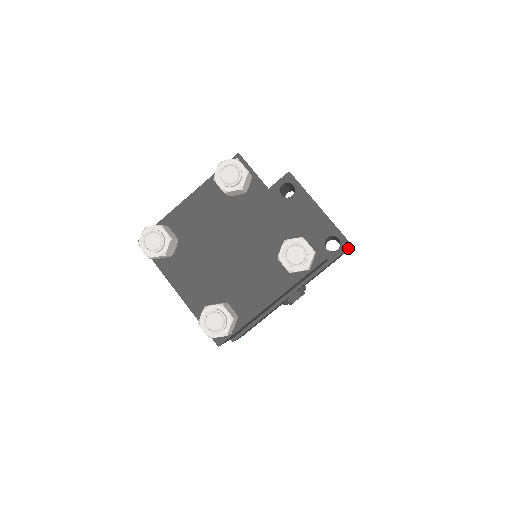
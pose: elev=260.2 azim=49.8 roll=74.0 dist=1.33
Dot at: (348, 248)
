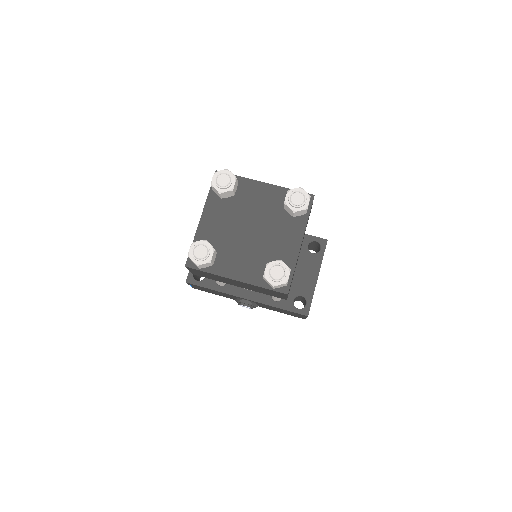
Dot at: (304, 315)
